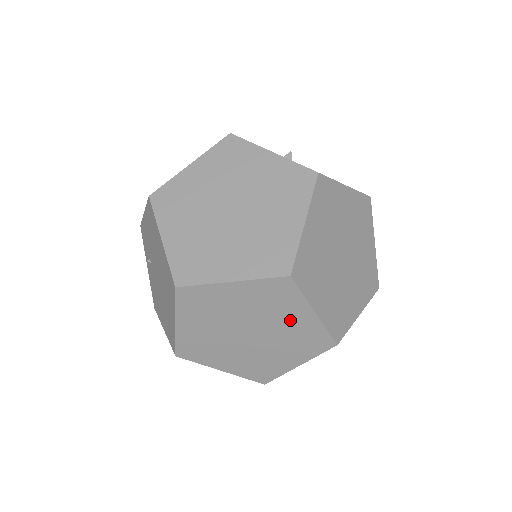
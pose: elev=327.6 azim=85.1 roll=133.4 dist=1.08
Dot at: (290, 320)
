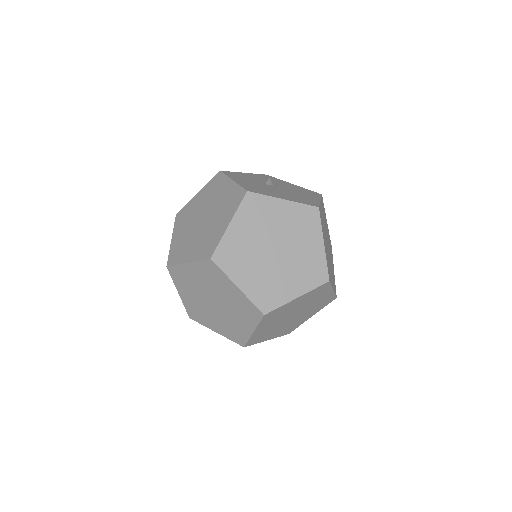
Dot at: (228, 292)
